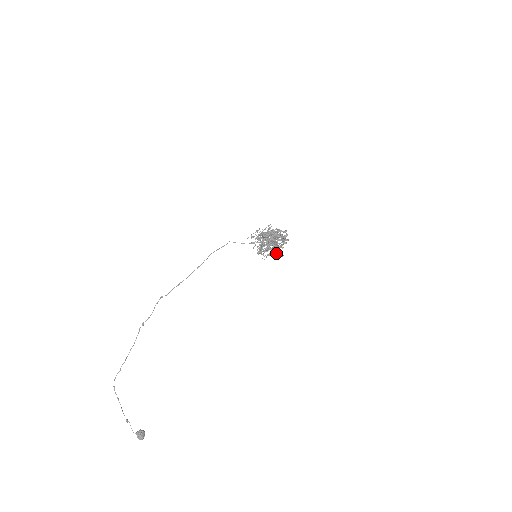
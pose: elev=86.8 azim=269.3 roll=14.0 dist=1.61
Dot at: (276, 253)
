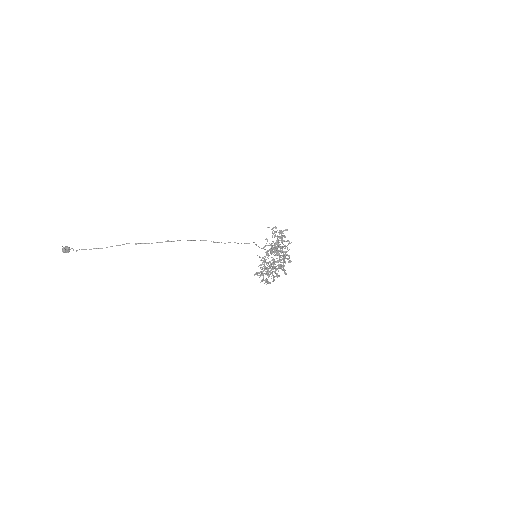
Dot at: occluded
